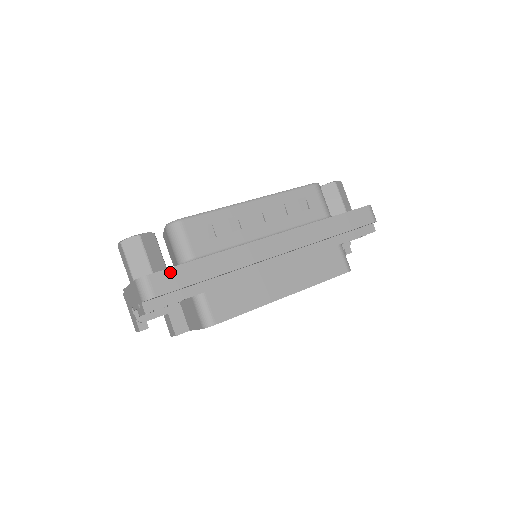
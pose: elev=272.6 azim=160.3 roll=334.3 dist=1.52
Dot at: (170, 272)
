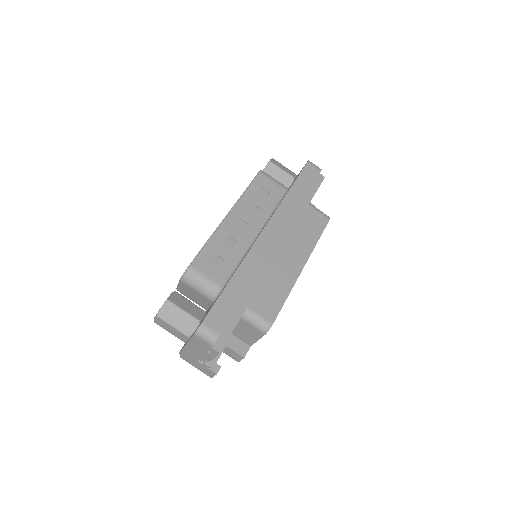
Dot at: (215, 309)
